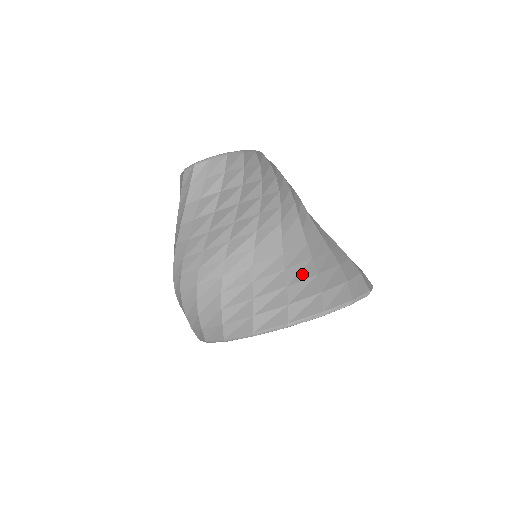
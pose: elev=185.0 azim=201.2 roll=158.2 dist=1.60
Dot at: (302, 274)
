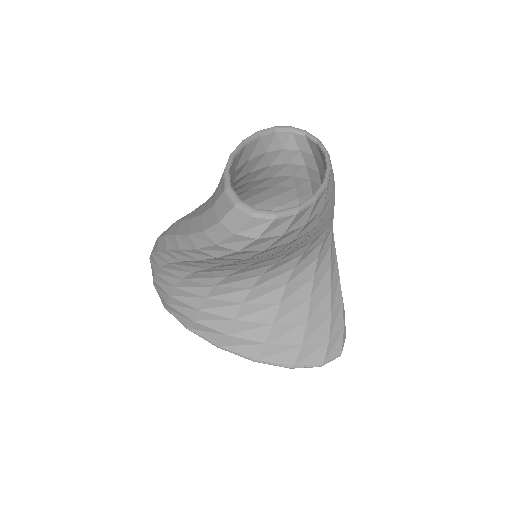
Dot at: (293, 315)
